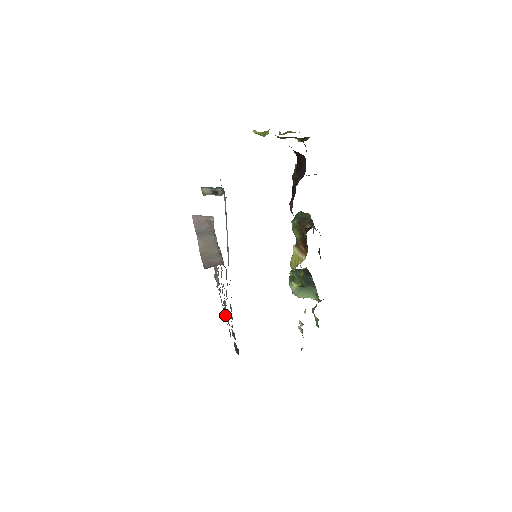
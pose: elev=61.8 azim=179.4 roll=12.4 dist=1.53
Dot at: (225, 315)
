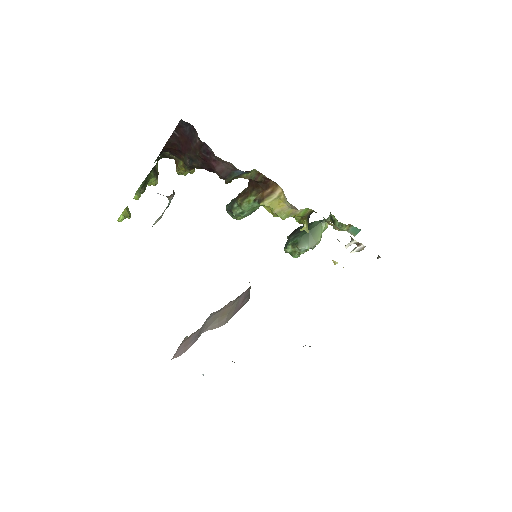
Dot at: occluded
